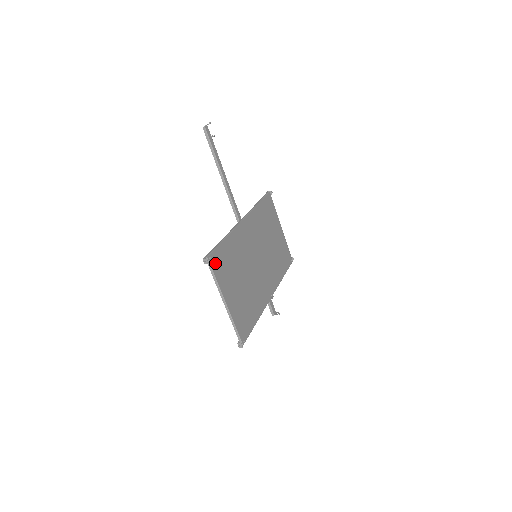
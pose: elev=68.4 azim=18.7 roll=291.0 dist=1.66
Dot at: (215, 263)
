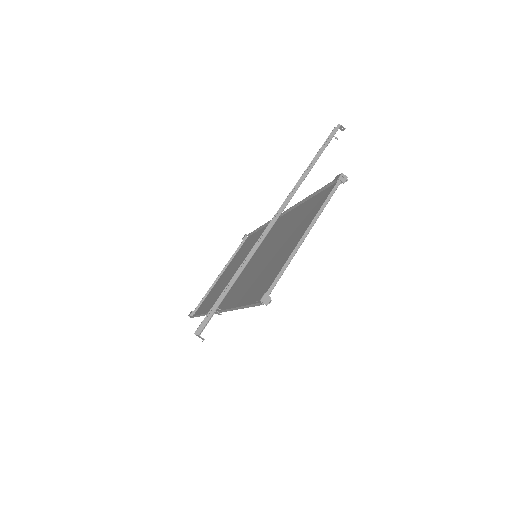
Dot at: occluded
